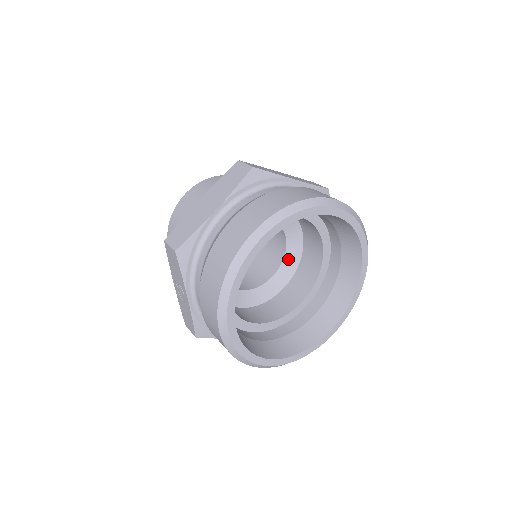
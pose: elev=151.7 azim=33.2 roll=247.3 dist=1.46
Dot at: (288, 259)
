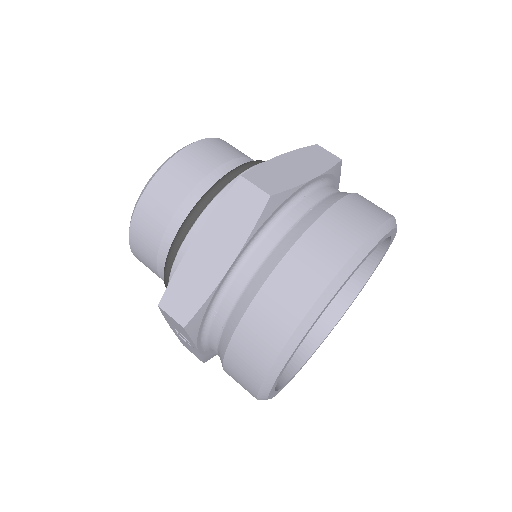
Dot at: occluded
